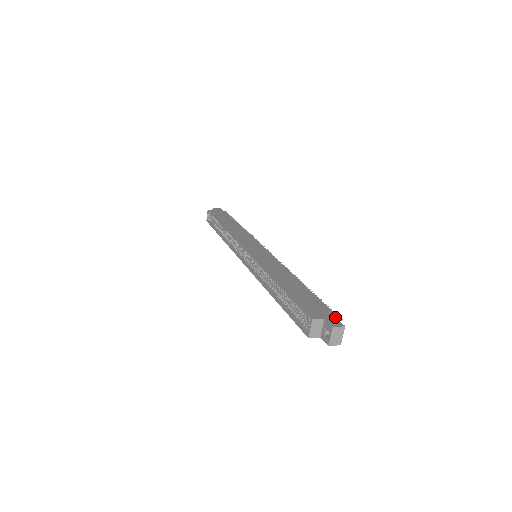
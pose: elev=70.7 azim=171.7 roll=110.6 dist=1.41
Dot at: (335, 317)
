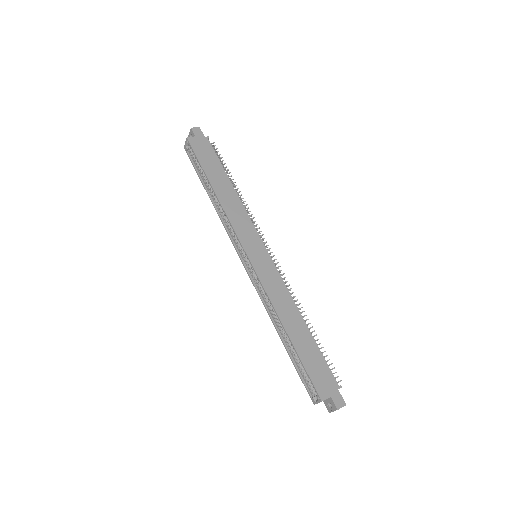
Dot at: (338, 391)
